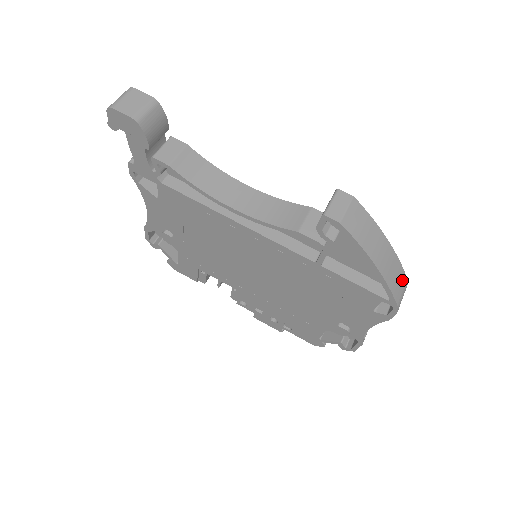
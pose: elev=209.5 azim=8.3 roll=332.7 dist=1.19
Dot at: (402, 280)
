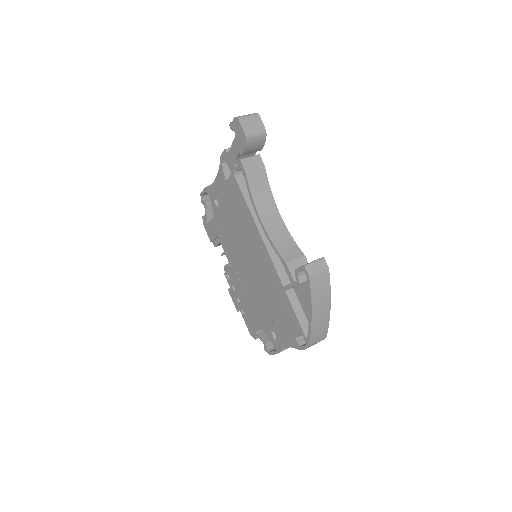
Dot at: (323, 333)
